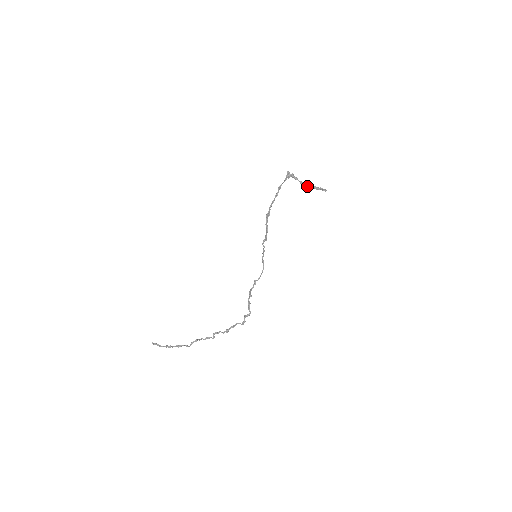
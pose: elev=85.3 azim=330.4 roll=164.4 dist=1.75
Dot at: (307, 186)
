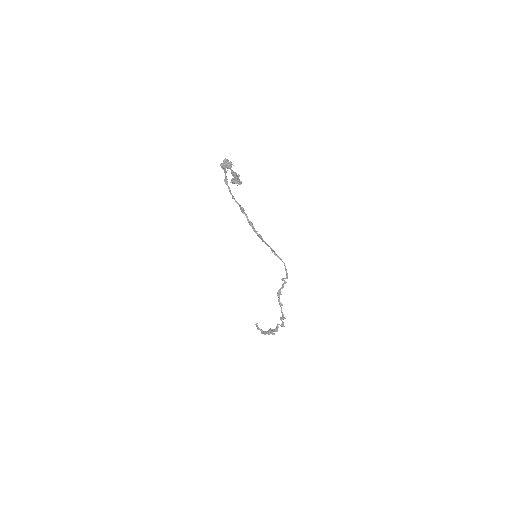
Dot at: occluded
